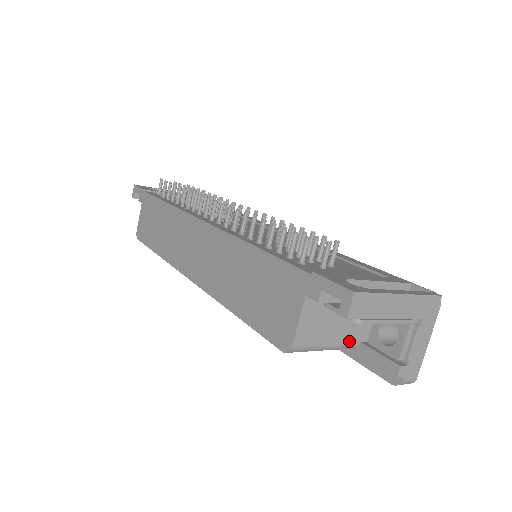
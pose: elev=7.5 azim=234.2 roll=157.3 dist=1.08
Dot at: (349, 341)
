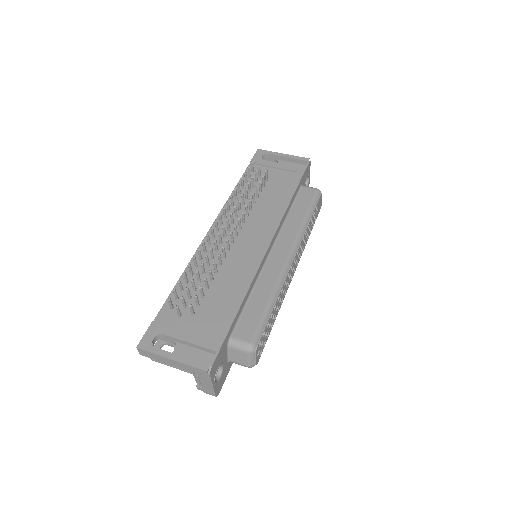
Dot at: occluded
